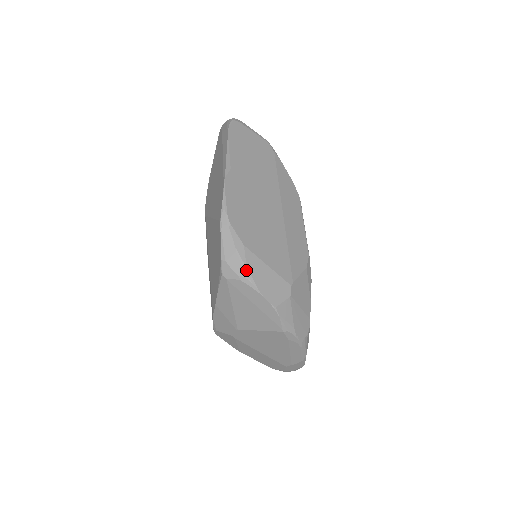
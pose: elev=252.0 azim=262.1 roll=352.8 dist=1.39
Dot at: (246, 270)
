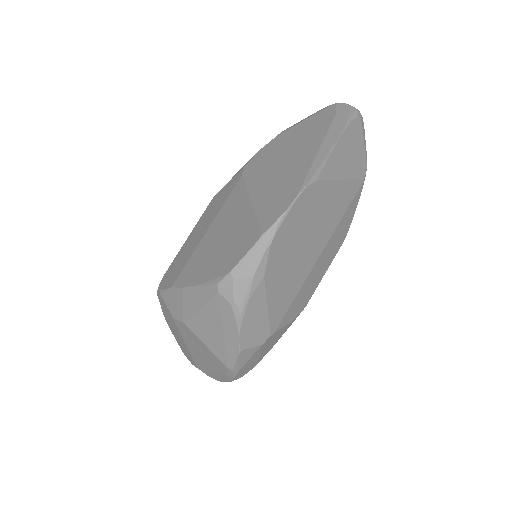
Dot at: (246, 302)
